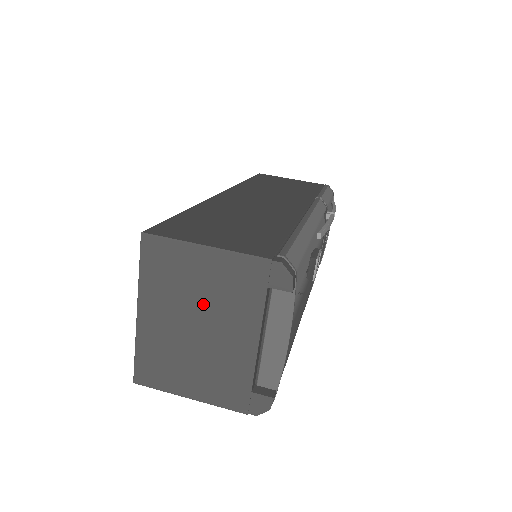
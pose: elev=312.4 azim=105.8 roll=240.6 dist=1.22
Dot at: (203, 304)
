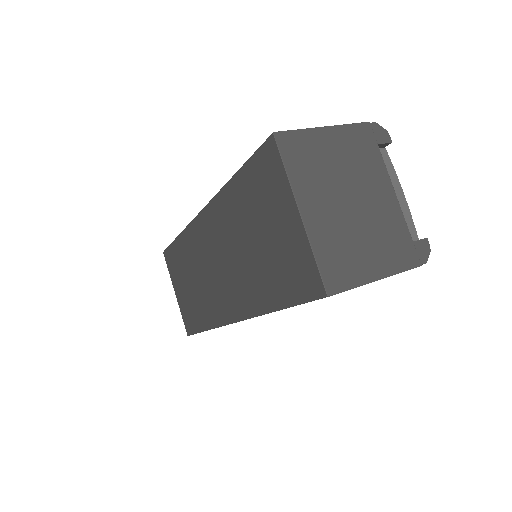
Dot at: (346, 178)
